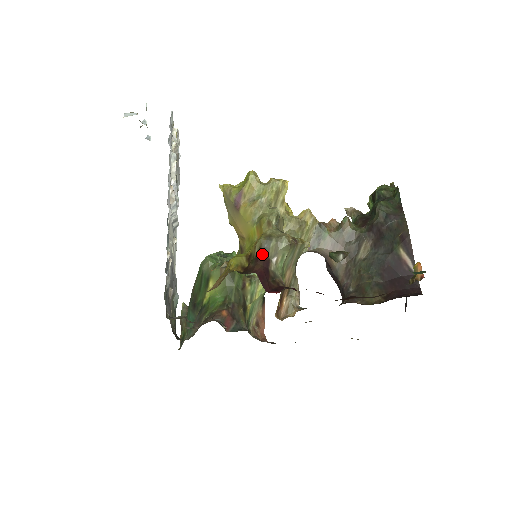
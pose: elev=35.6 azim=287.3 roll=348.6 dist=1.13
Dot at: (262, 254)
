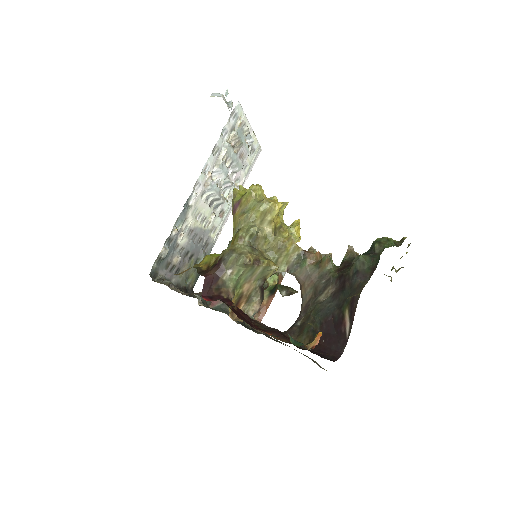
Dot at: (220, 263)
